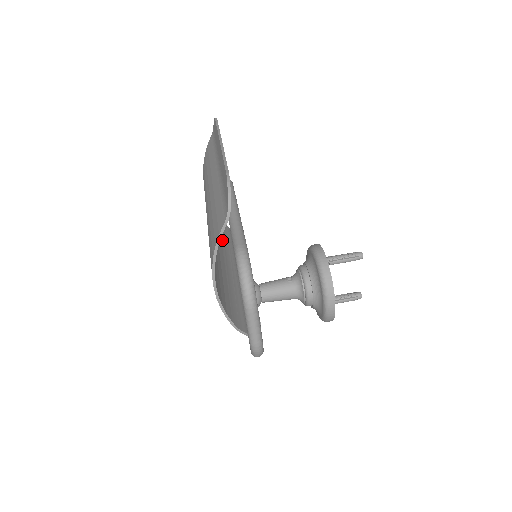
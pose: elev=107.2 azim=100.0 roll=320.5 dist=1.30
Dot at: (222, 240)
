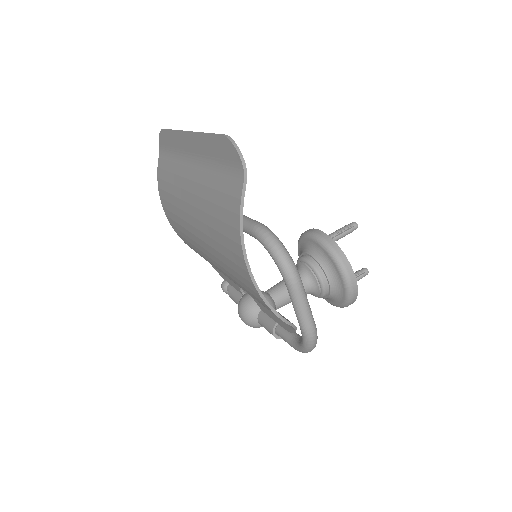
Dot at: occluded
